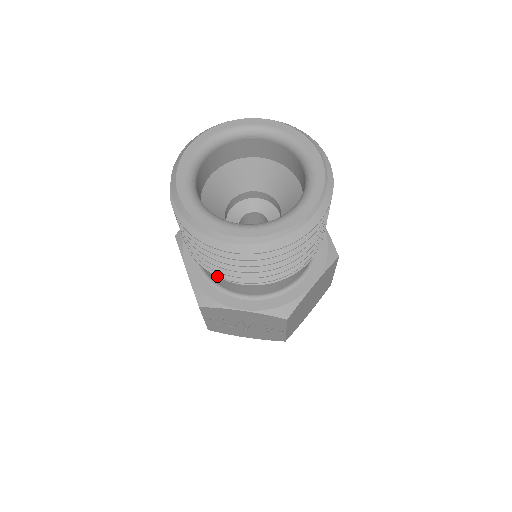
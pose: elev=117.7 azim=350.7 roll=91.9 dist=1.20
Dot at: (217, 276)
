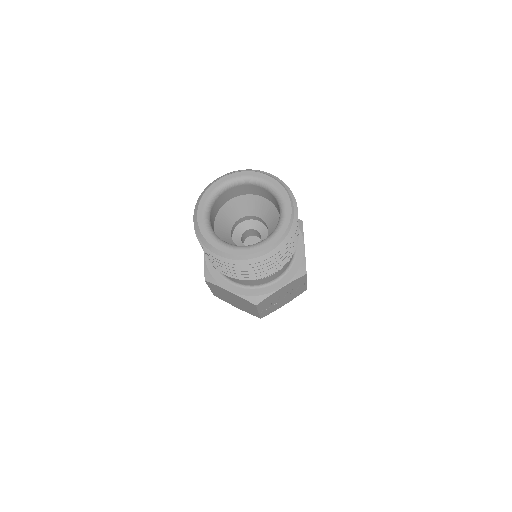
Dot at: (261, 278)
